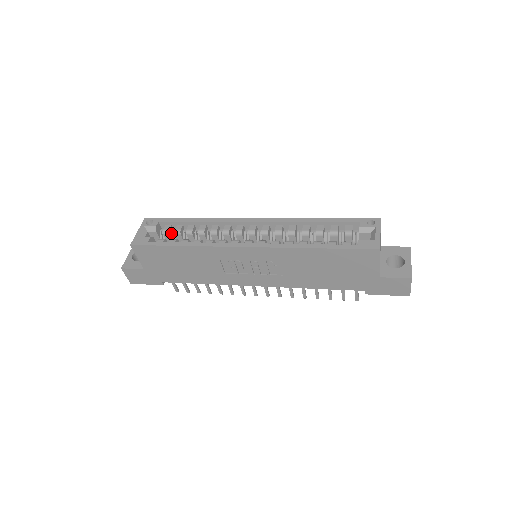
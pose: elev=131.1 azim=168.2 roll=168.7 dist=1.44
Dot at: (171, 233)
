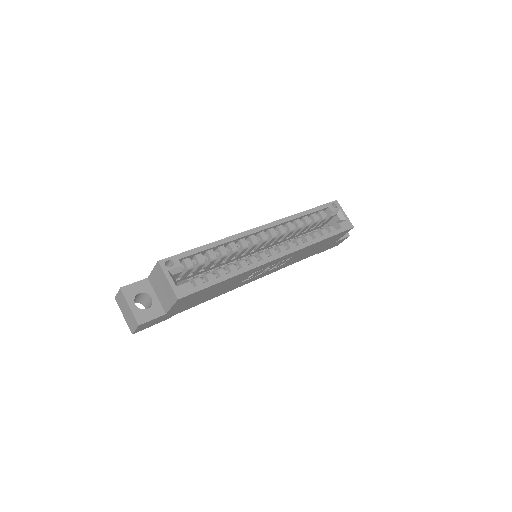
Dot at: (192, 266)
